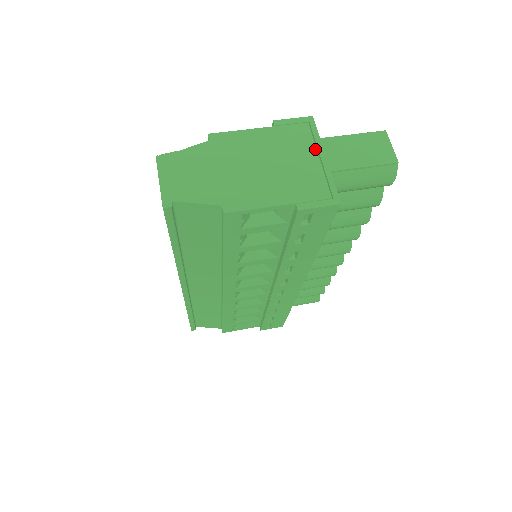
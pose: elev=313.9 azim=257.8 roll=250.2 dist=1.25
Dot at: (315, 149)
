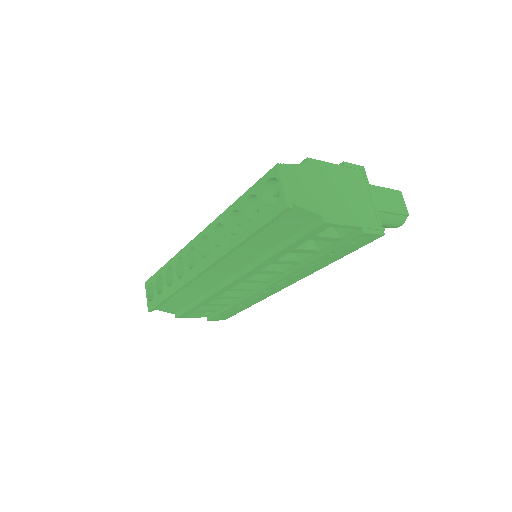
Dot at: (368, 191)
